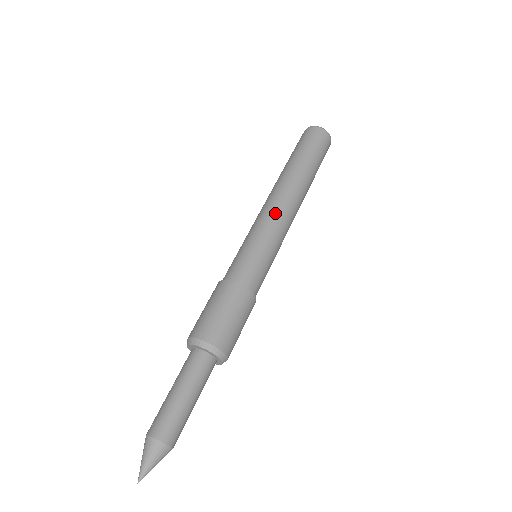
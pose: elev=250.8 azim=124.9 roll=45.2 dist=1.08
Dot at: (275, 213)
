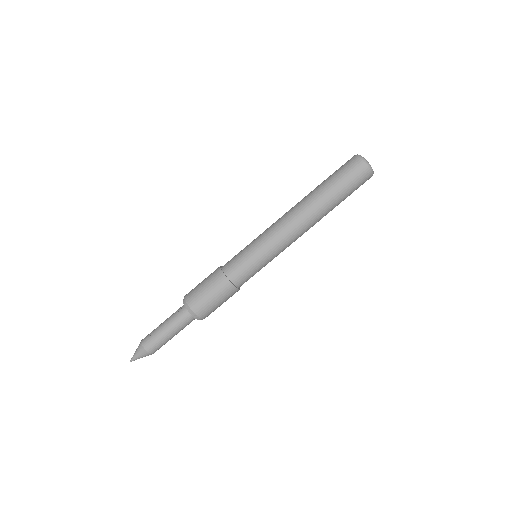
Dot at: (284, 237)
